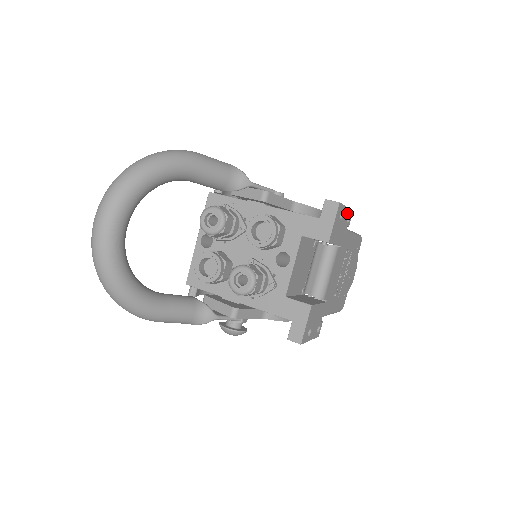
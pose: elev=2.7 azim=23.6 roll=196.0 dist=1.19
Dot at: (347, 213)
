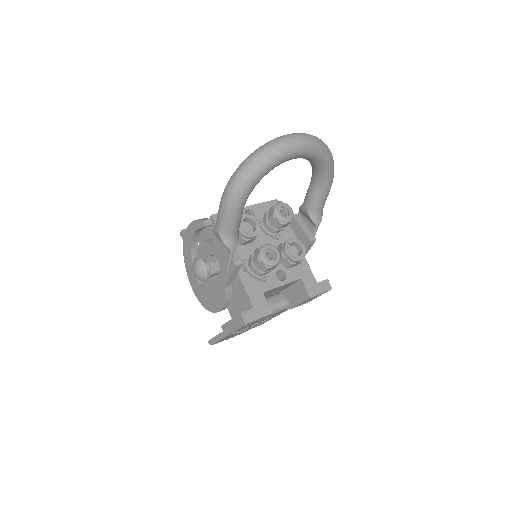
Dot at: occluded
